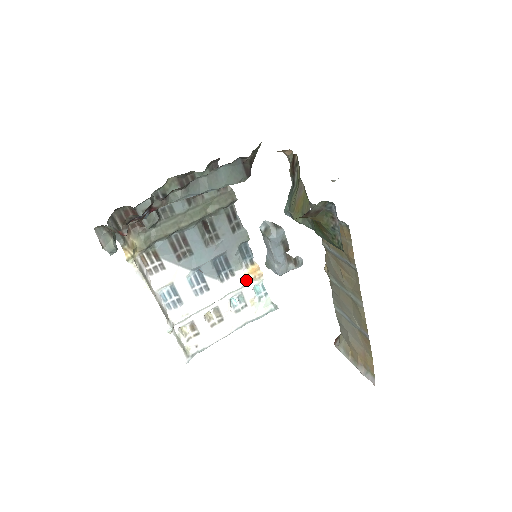
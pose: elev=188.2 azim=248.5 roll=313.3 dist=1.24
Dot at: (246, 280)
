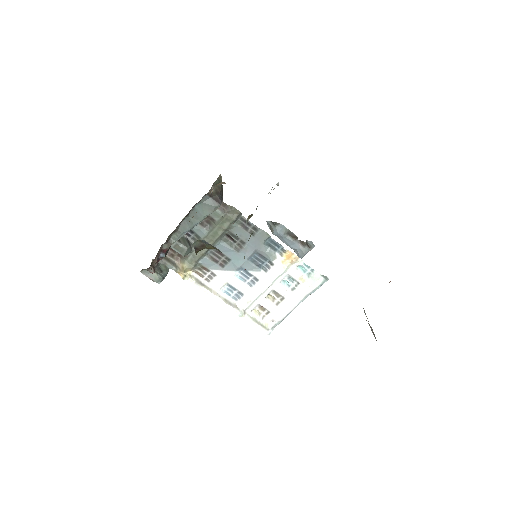
Dot at: (286, 265)
